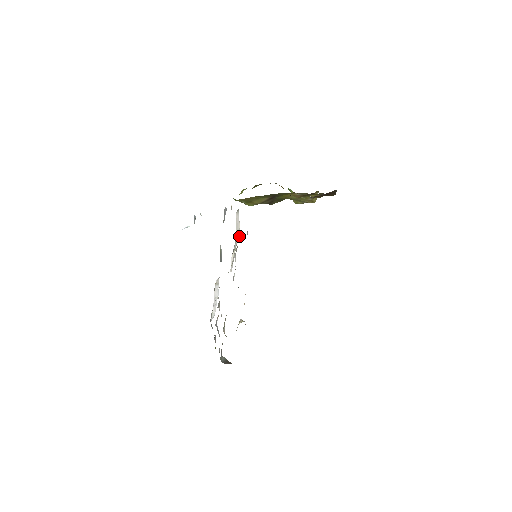
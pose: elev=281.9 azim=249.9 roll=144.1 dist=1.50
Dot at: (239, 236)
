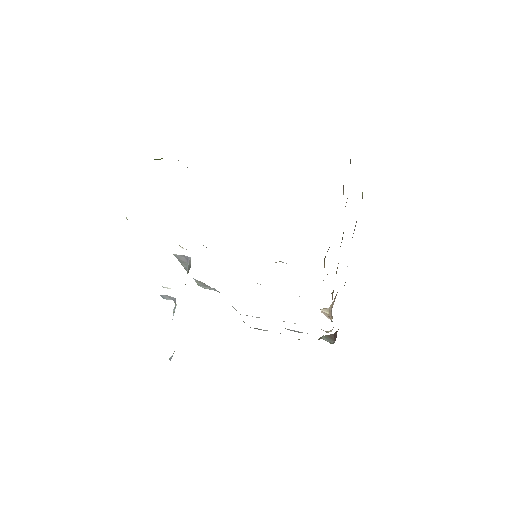
Dot at: occluded
